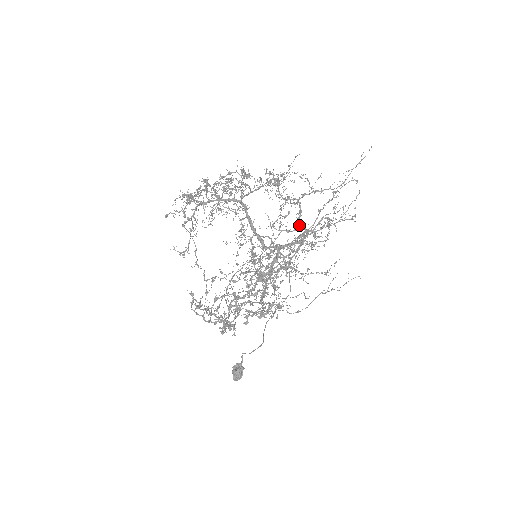
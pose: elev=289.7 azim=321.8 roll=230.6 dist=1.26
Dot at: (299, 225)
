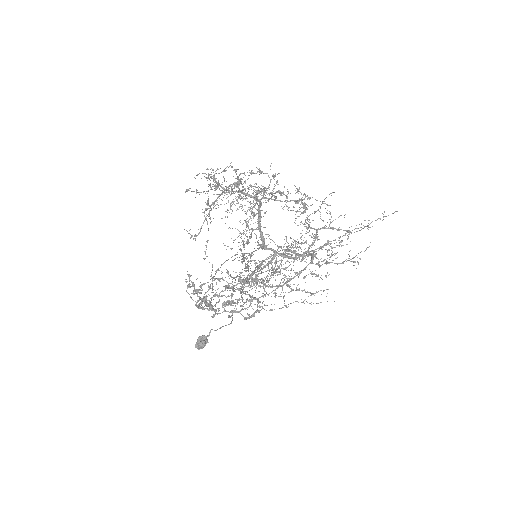
Dot at: (308, 251)
